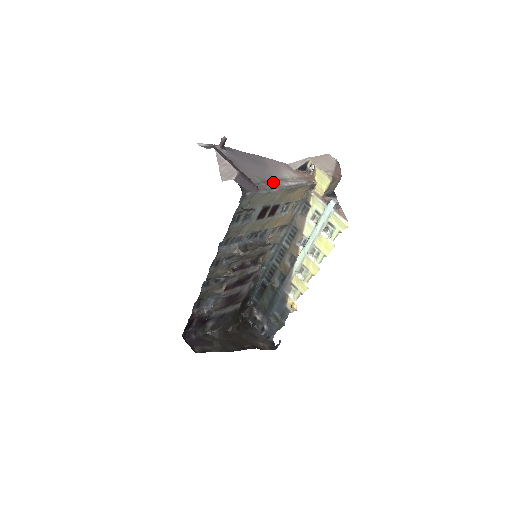
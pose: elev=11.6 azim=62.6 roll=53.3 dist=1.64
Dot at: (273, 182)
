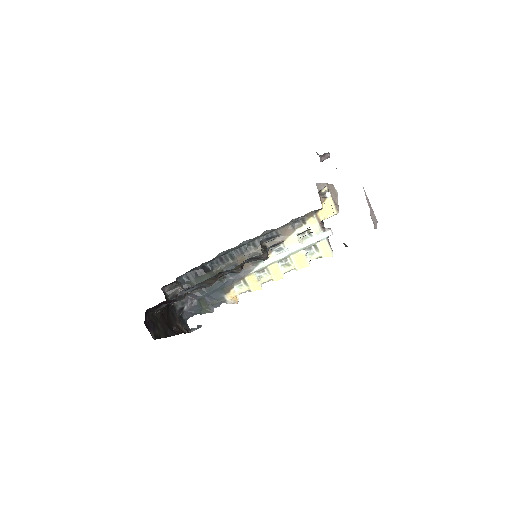
Dot at: occluded
